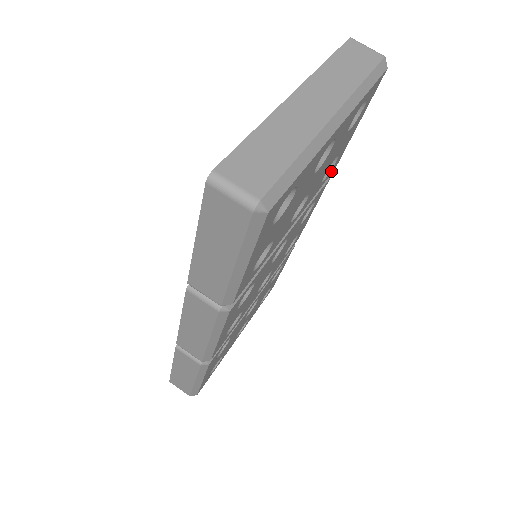
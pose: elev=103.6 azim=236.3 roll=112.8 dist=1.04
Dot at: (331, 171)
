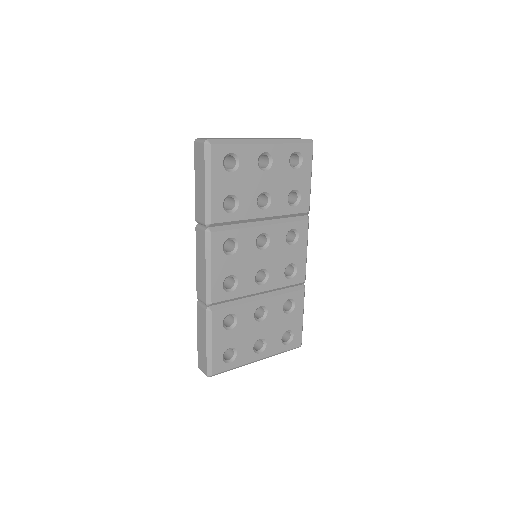
Dot at: (301, 208)
